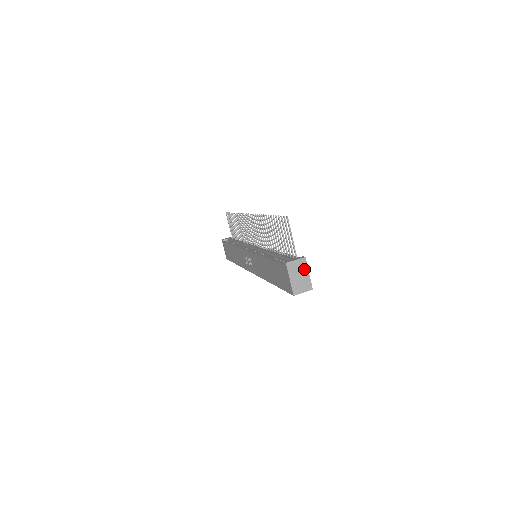
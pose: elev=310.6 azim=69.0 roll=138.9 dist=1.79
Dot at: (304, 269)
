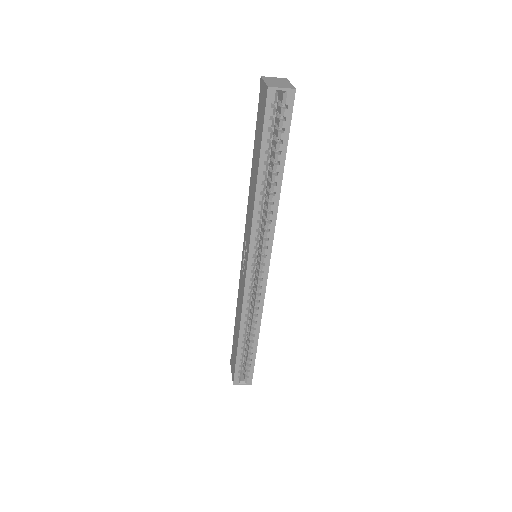
Dot at: (284, 81)
